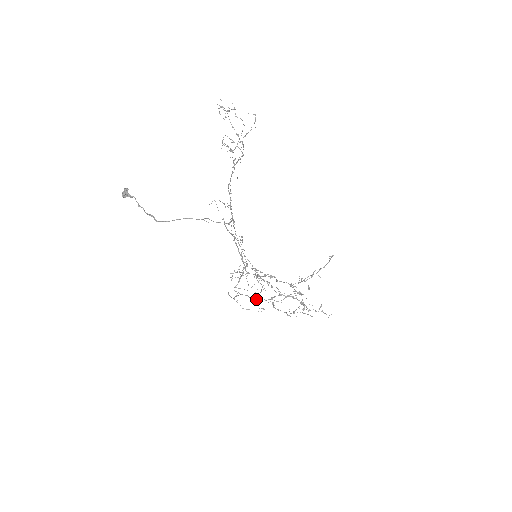
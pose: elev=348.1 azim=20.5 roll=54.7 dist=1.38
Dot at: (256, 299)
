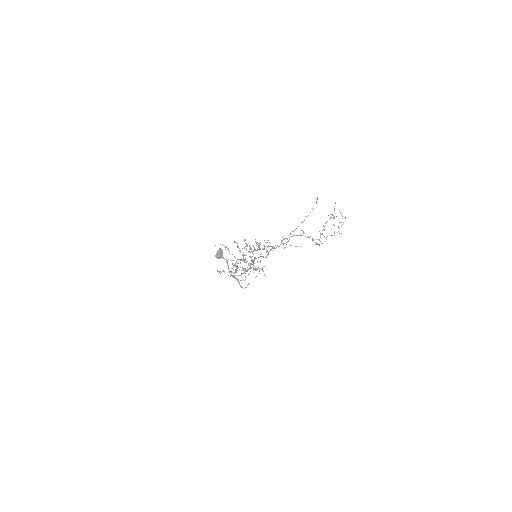
Dot at: (234, 273)
